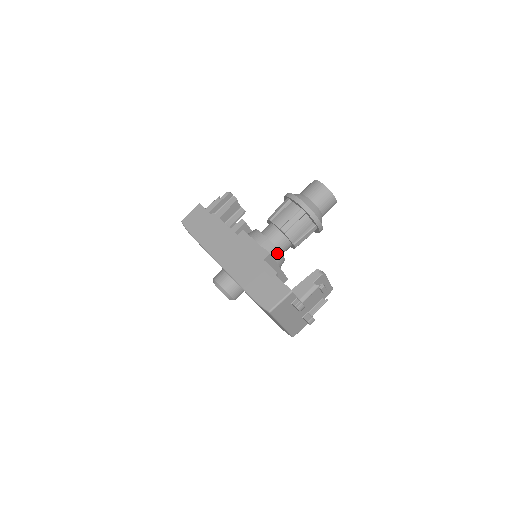
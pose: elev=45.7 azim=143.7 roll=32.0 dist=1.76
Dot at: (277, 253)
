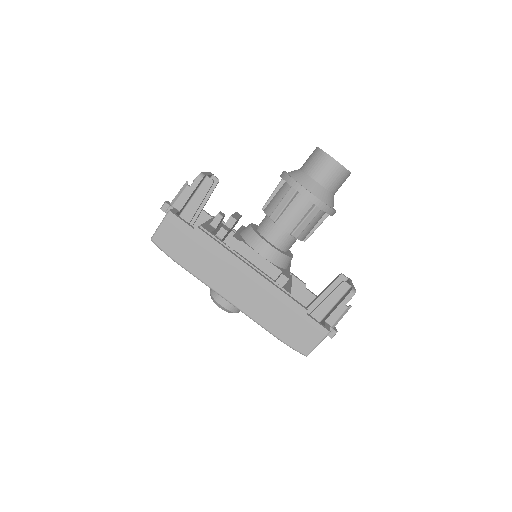
Dot at: (288, 260)
